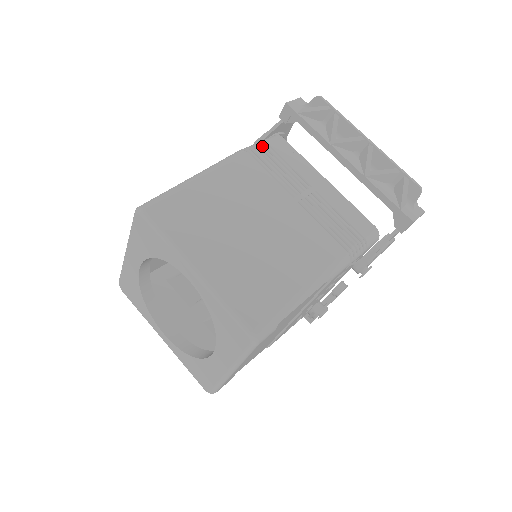
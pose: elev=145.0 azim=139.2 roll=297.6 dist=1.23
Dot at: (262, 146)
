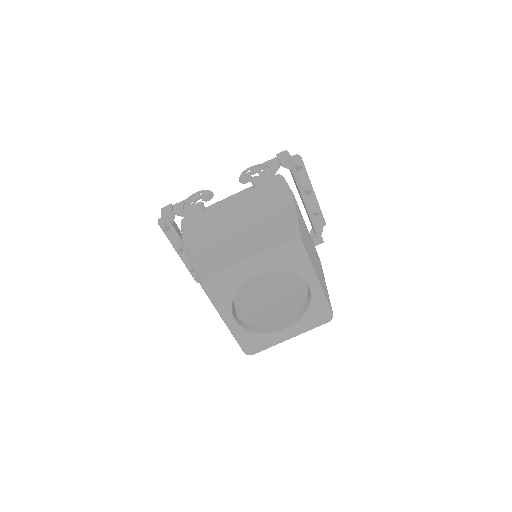
Dot at: occluded
